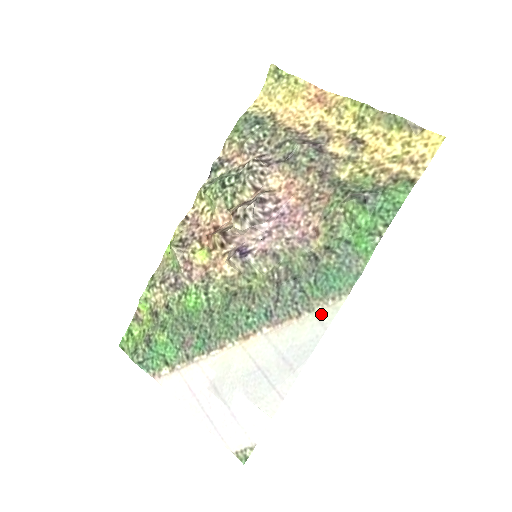
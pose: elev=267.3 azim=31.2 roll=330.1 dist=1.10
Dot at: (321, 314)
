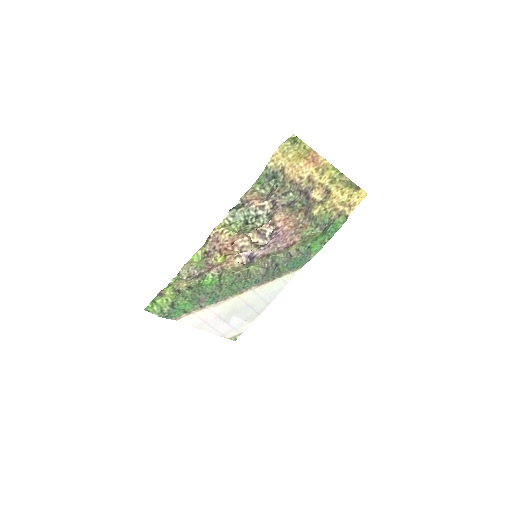
Dot at: (285, 278)
